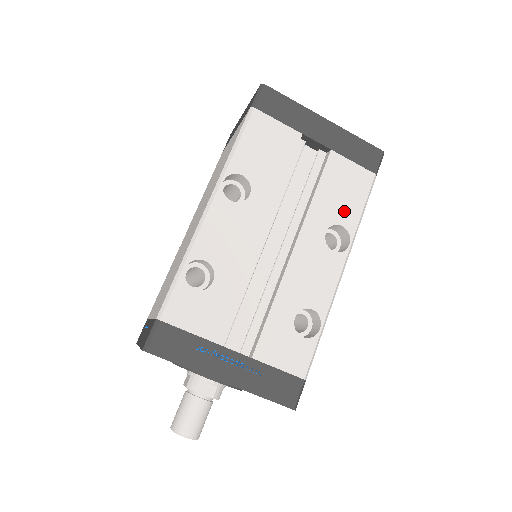
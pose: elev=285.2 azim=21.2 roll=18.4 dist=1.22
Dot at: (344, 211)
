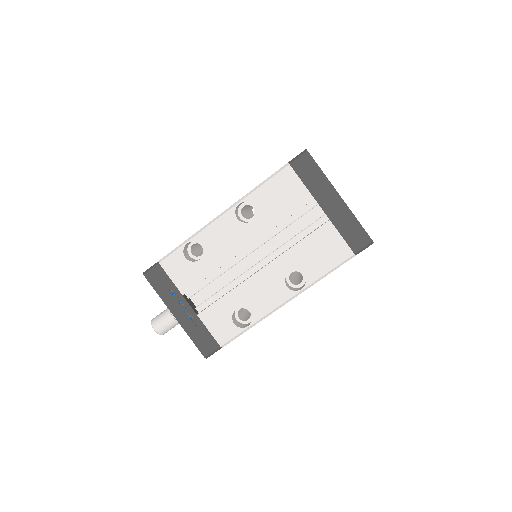
Dot at: (312, 266)
